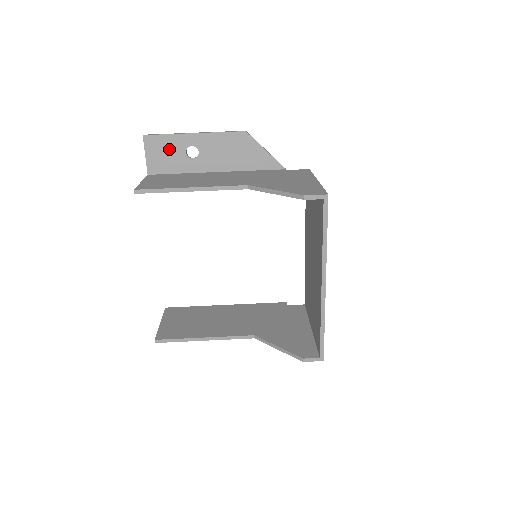
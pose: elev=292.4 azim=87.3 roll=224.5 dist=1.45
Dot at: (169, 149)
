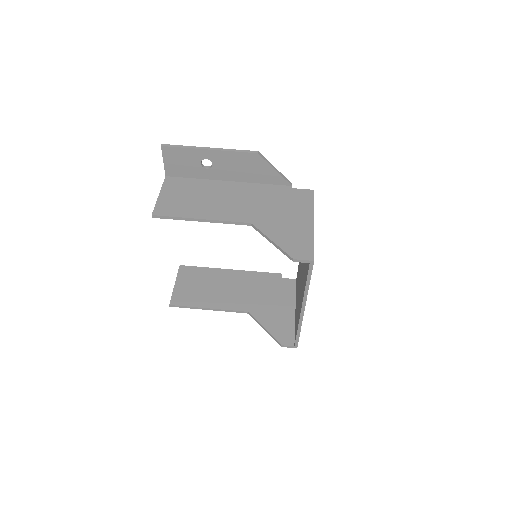
Dot at: (185, 159)
